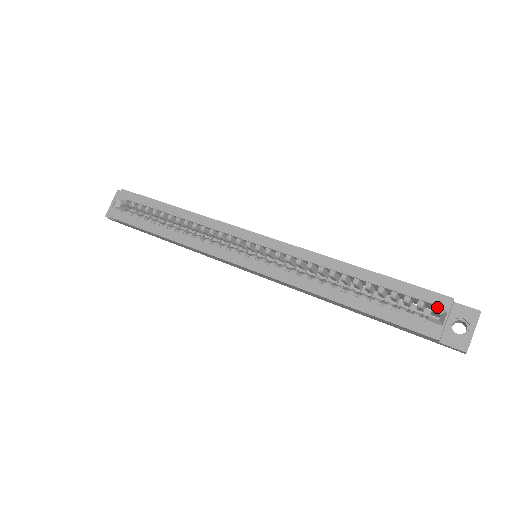
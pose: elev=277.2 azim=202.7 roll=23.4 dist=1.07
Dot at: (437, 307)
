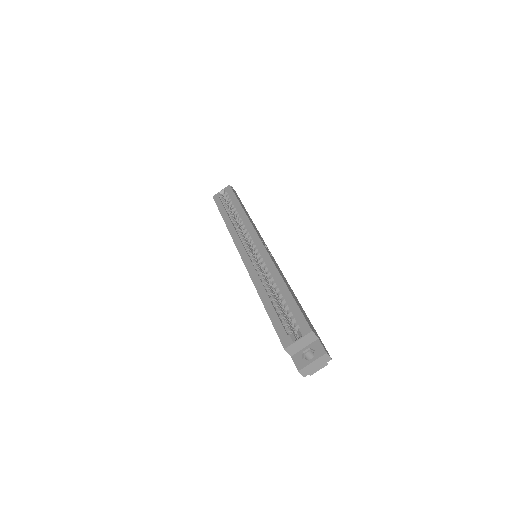
Dot at: (300, 330)
